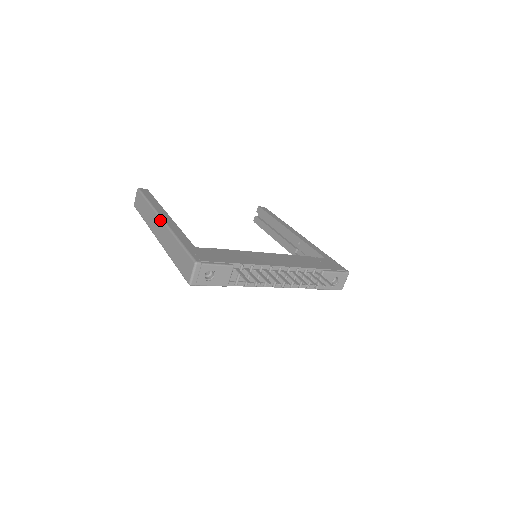
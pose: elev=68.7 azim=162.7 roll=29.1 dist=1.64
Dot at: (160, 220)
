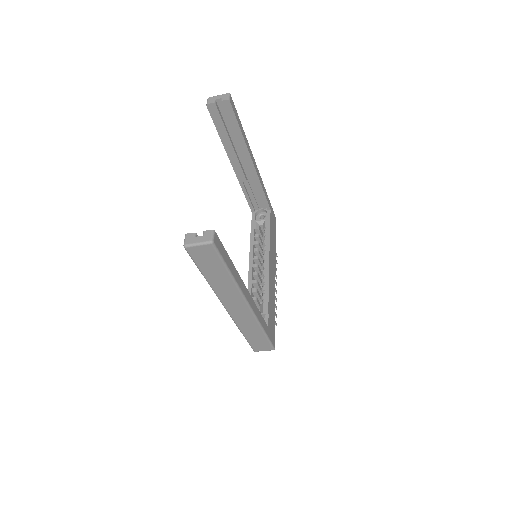
Dot at: (246, 306)
